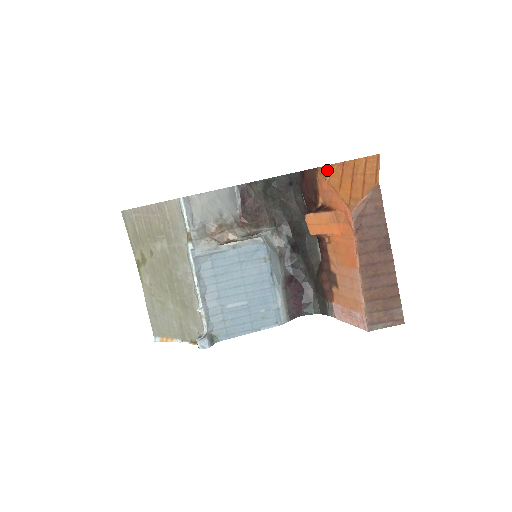
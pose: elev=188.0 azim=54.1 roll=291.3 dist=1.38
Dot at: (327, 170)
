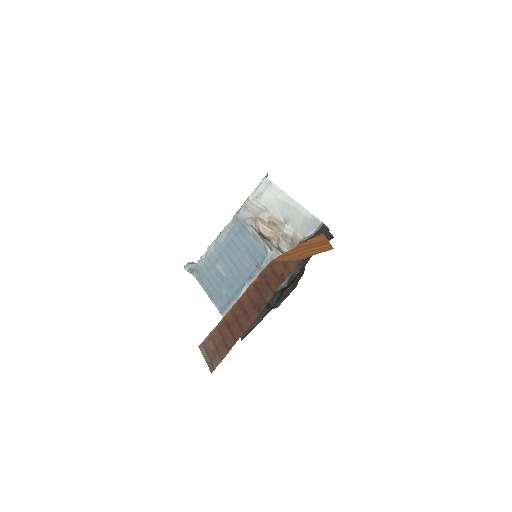
Dot at: (319, 236)
